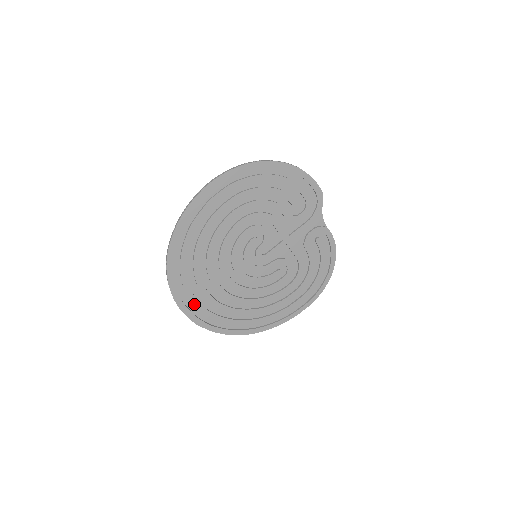
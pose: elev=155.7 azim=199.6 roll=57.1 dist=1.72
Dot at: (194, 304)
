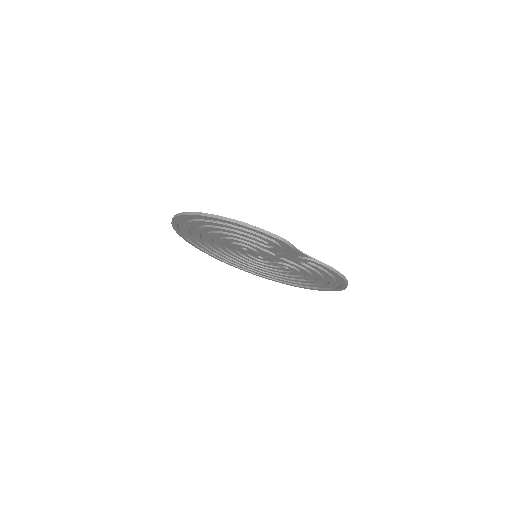
Dot at: occluded
